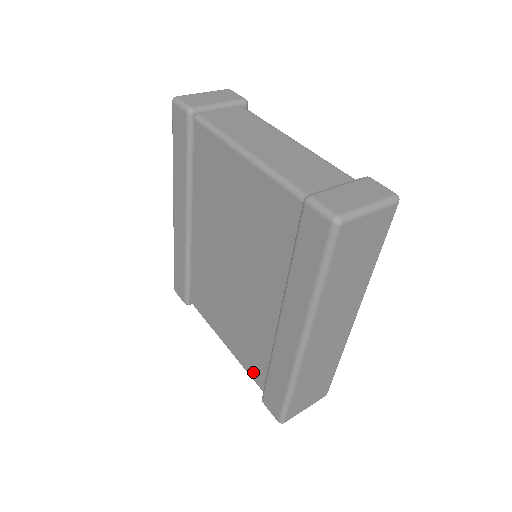
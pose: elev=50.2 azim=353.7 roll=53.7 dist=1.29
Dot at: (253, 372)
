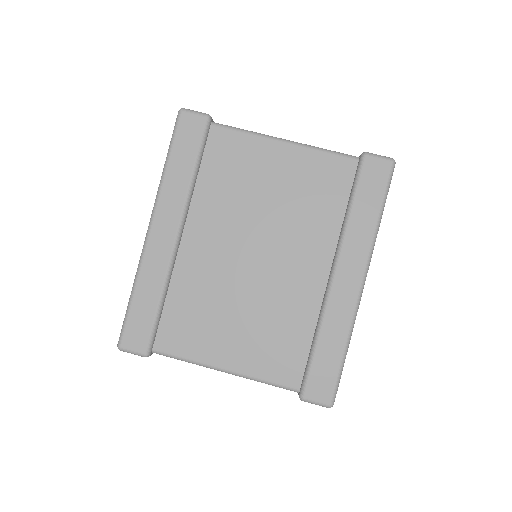
Dot at: (281, 373)
